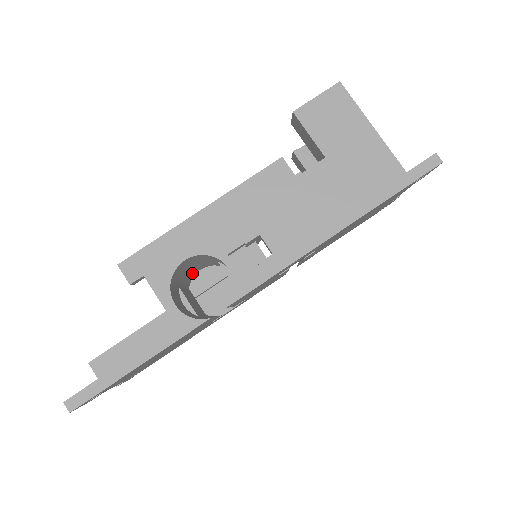
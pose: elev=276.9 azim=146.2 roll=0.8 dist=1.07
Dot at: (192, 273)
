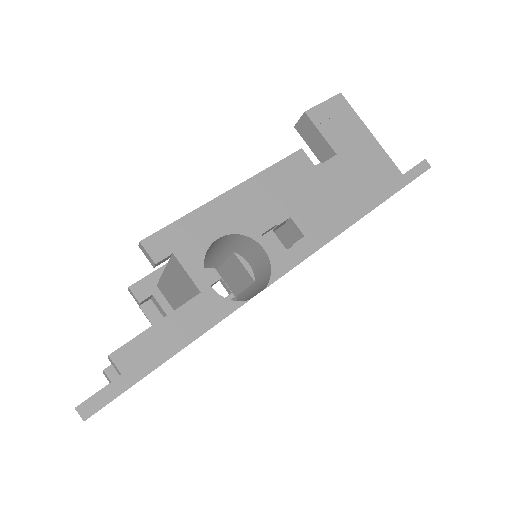
Dot at: occluded
